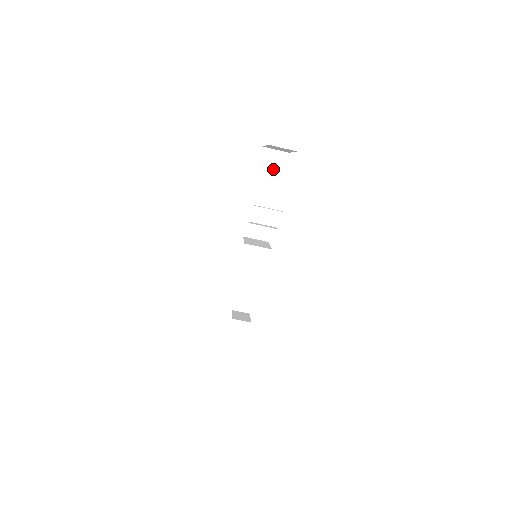
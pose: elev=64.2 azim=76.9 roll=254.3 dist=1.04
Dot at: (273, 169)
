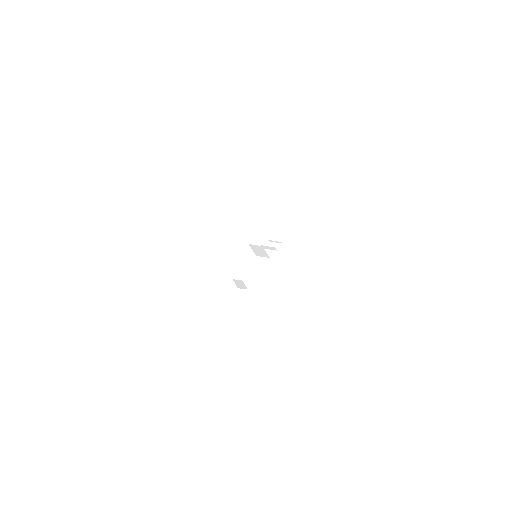
Dot at: (271, 208)
